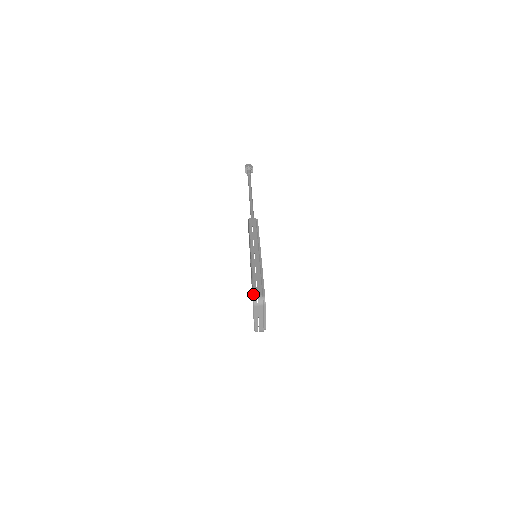
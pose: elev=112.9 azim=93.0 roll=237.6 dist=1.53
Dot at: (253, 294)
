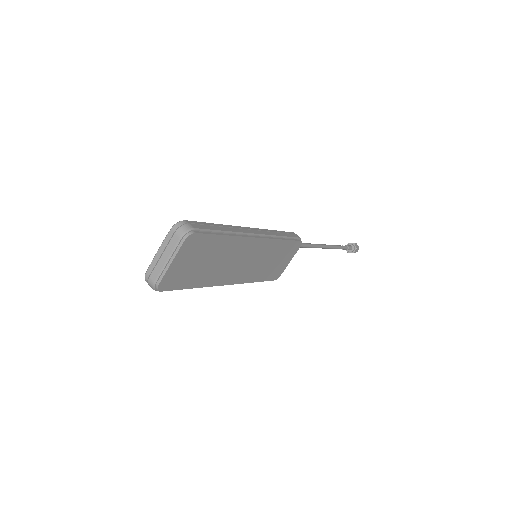
Dot at: (186, 220)
